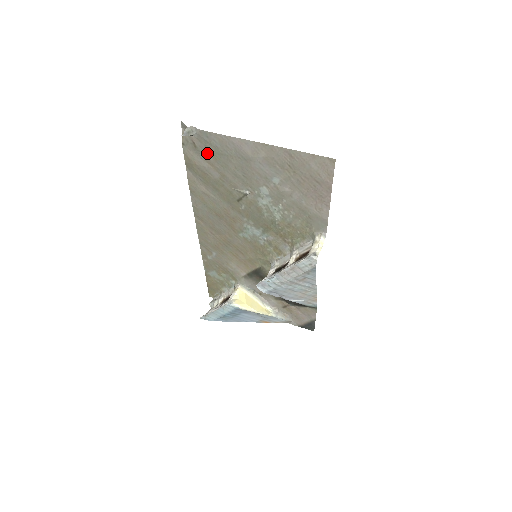
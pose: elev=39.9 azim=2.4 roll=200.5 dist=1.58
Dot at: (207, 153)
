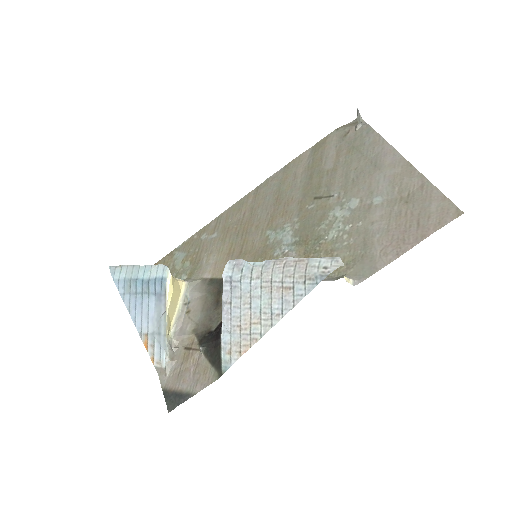
Dot at: (348, 145)
